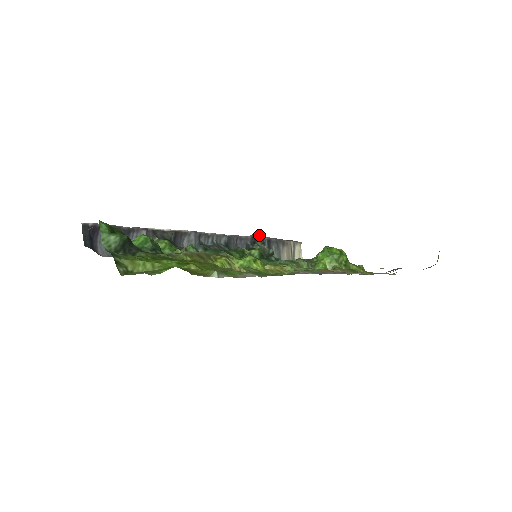
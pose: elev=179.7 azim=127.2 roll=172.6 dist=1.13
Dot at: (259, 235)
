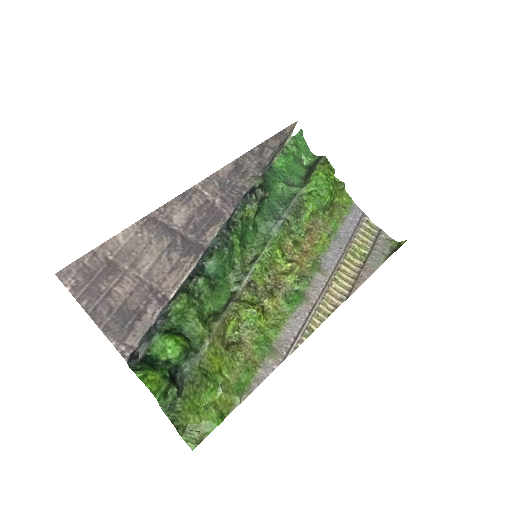
Dot at: (260, 185)
